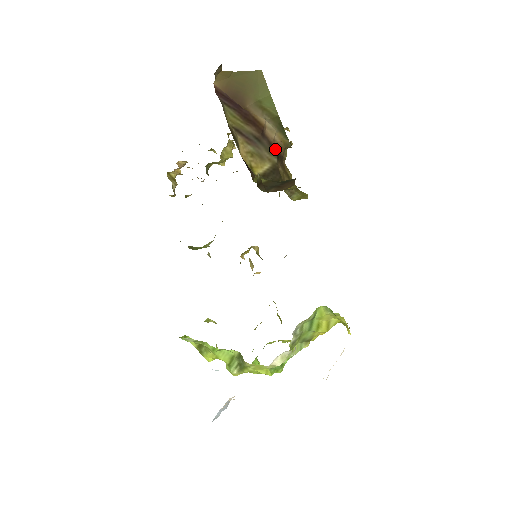
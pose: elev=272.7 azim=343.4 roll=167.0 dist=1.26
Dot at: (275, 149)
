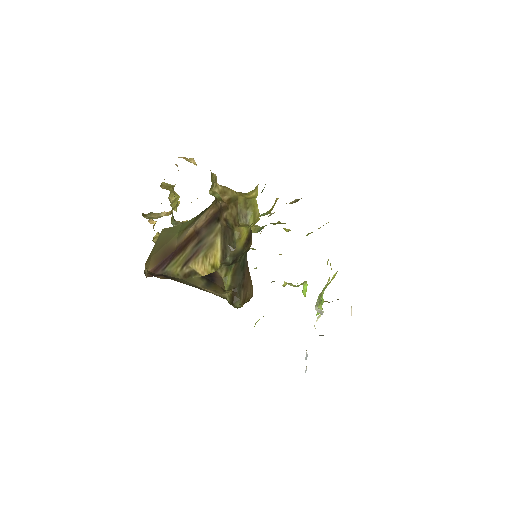
Dot at: (212, 219)
